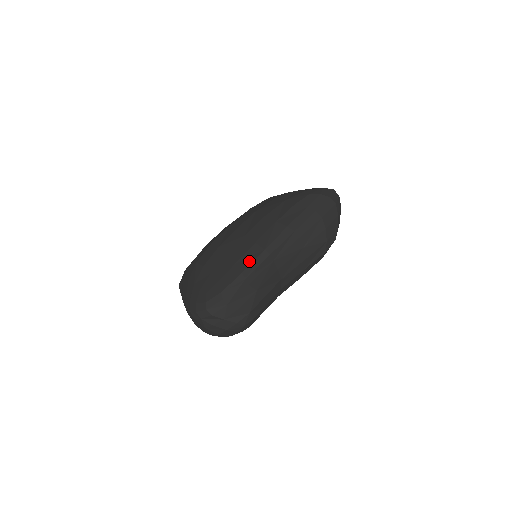
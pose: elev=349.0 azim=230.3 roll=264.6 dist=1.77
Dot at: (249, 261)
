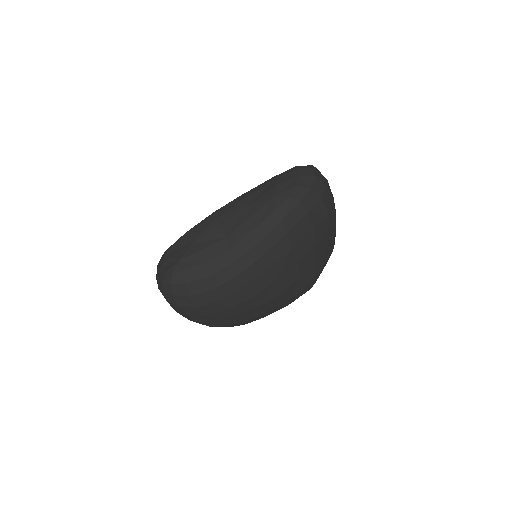
Dot at: occluded
